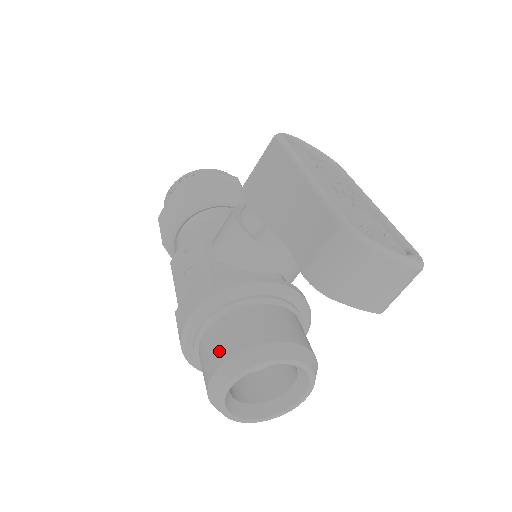
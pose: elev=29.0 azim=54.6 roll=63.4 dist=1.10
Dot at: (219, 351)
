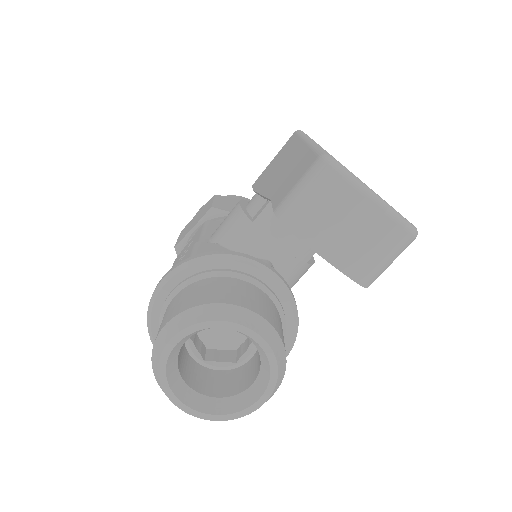
Dot at: (176, 308)
